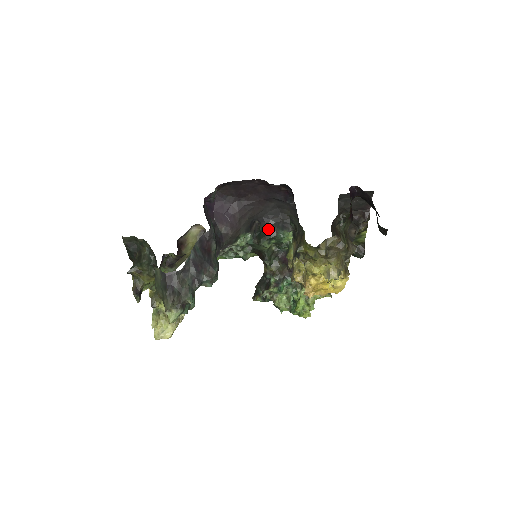
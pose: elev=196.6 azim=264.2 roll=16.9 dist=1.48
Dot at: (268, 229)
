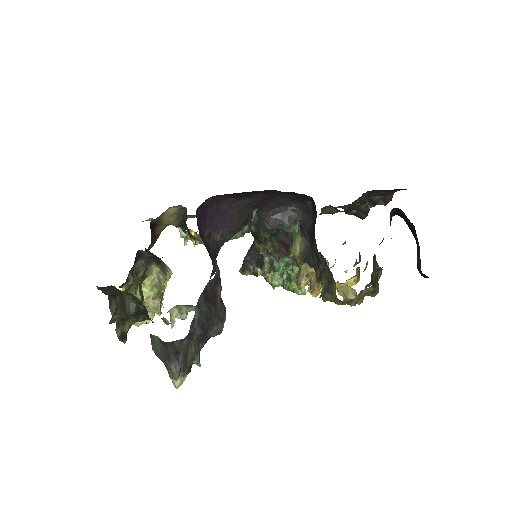
Dot at: (270, 221)
